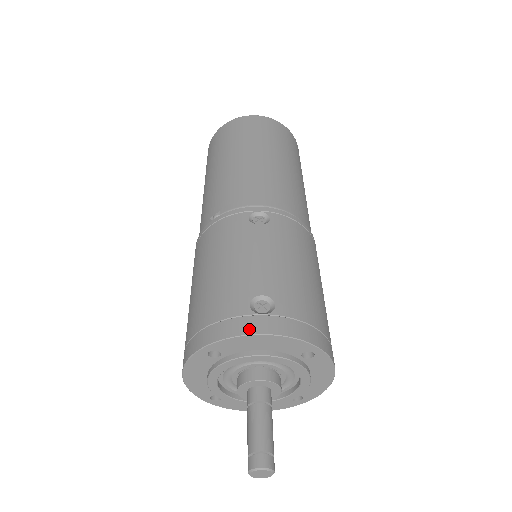
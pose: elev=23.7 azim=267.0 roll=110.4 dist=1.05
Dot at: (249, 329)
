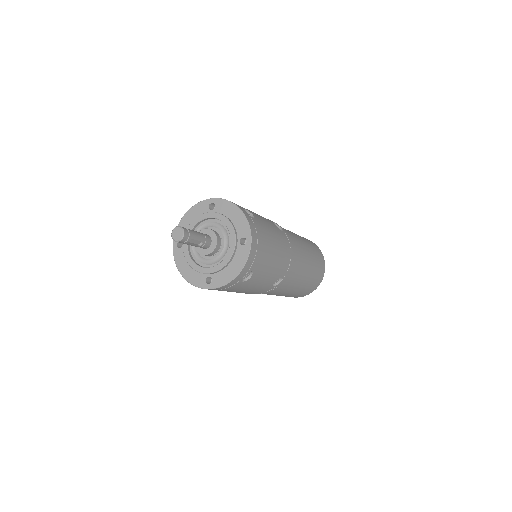
Dot at: (183, 220)
